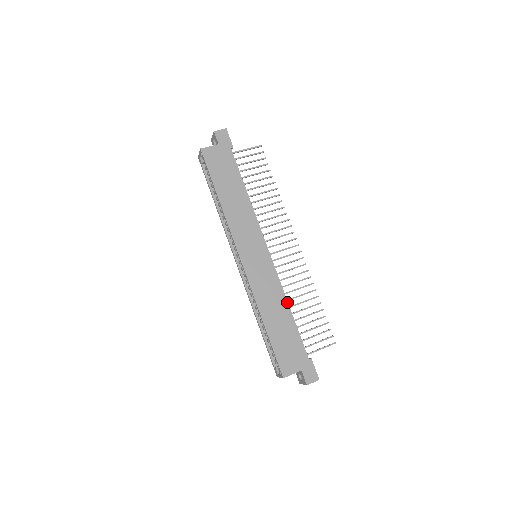
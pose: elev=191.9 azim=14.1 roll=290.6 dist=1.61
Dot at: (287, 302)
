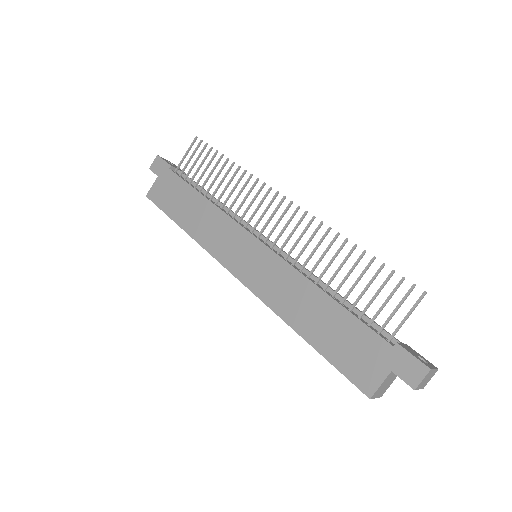
Dot at: (314, 285)
